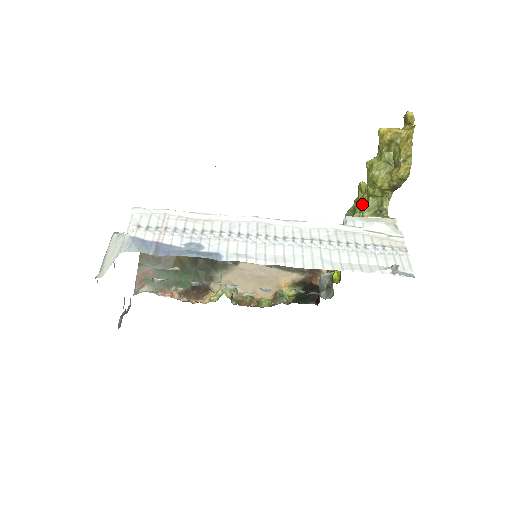
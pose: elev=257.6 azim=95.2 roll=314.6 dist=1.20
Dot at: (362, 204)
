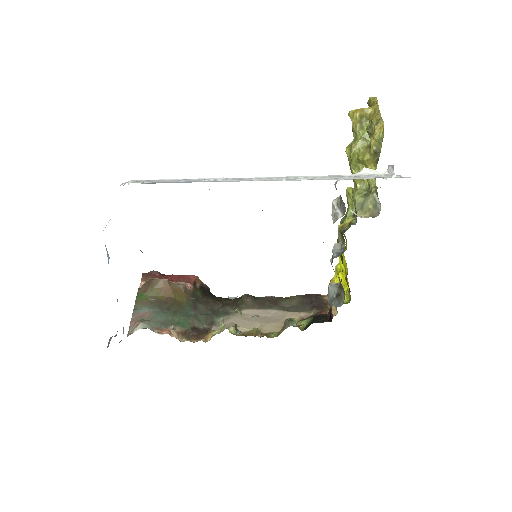
Dot at: (352, 200)
